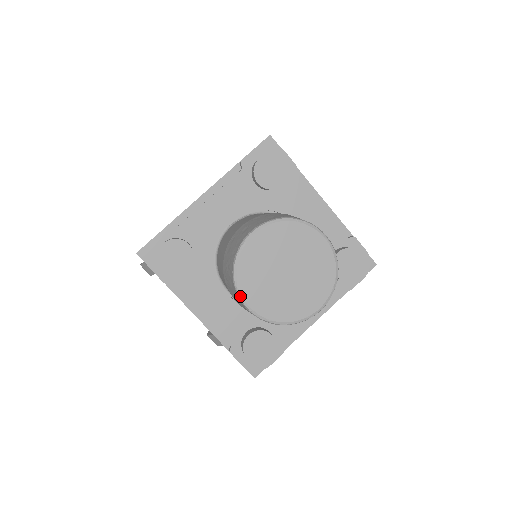
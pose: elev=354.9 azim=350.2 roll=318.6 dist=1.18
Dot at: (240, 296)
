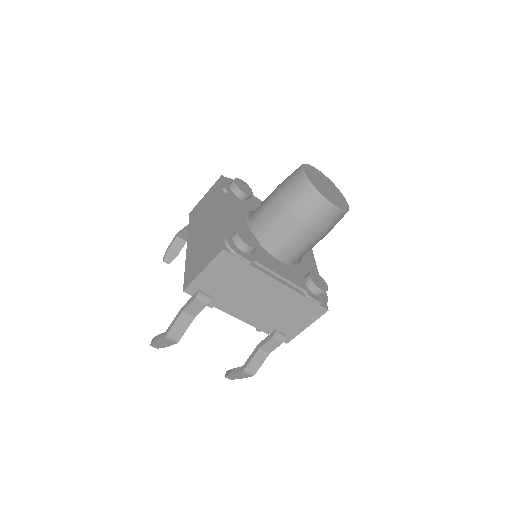
Dot at: (326, 199)
